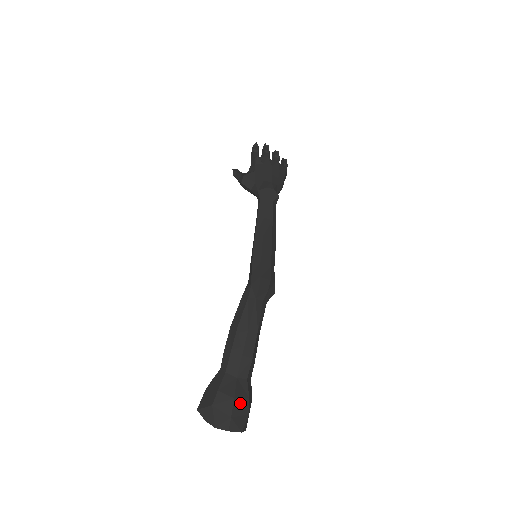
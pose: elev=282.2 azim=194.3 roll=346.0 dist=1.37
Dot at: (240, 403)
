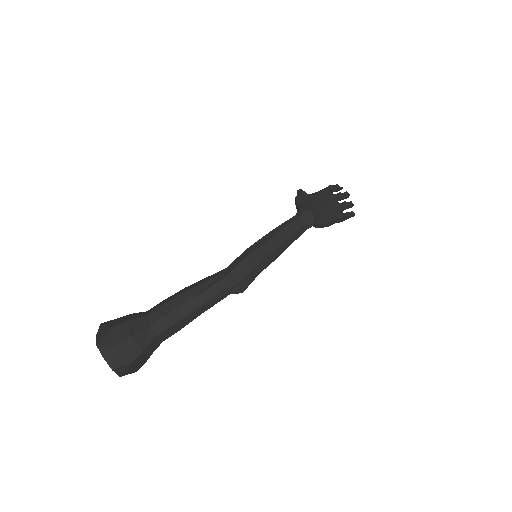
Dot at: (132, 345)
